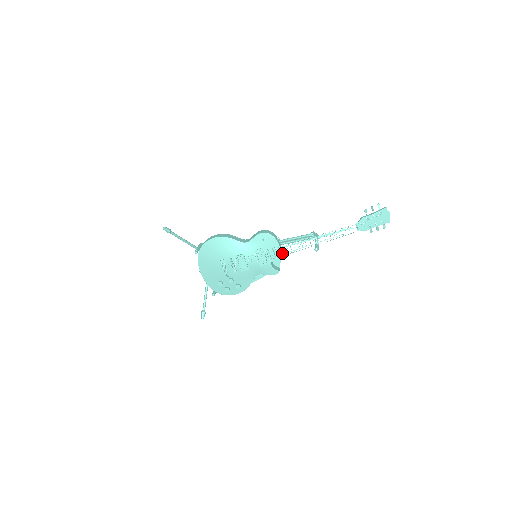
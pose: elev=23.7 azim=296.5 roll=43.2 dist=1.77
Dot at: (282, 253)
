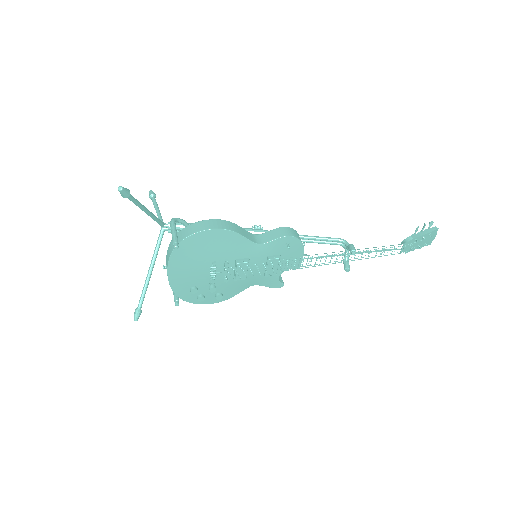
Dot at: (300, 264)
